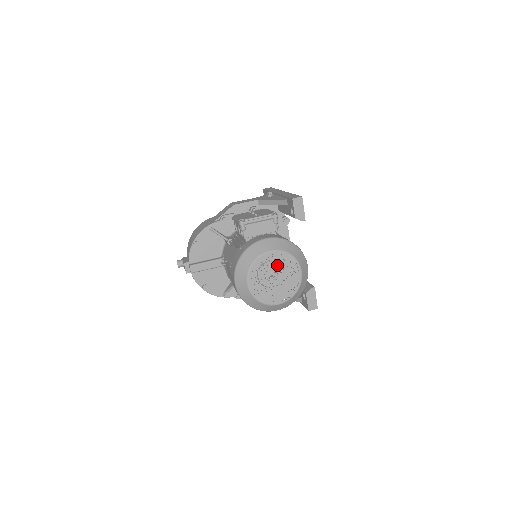
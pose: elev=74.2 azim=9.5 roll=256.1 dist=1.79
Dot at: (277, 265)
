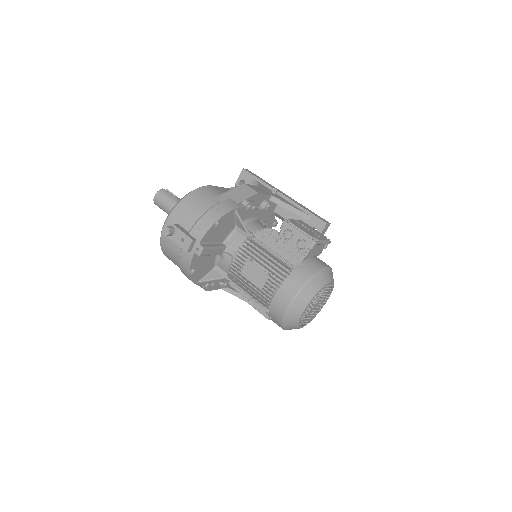
Dot at: occluded
